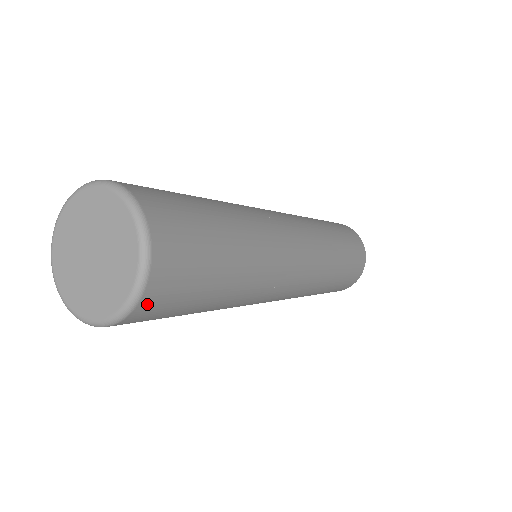
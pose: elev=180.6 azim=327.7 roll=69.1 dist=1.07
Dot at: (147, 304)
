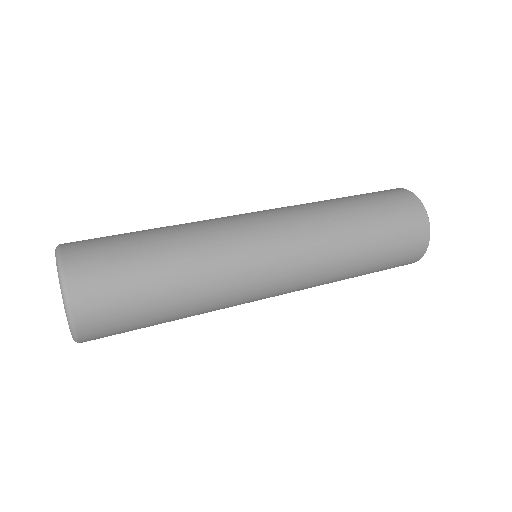
Dot at: (90, 340)
